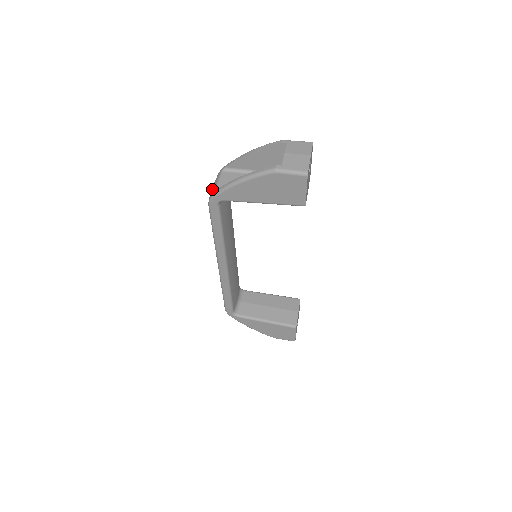
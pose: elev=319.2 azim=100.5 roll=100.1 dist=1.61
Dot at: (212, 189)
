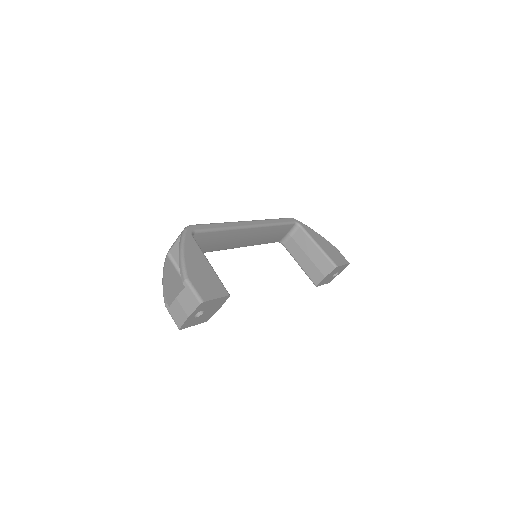
Dot at: occluded
